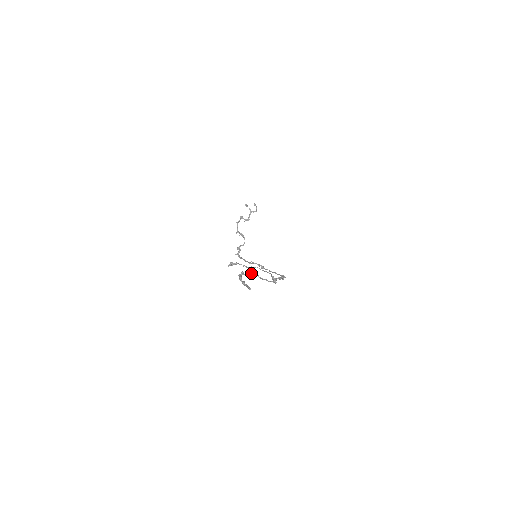
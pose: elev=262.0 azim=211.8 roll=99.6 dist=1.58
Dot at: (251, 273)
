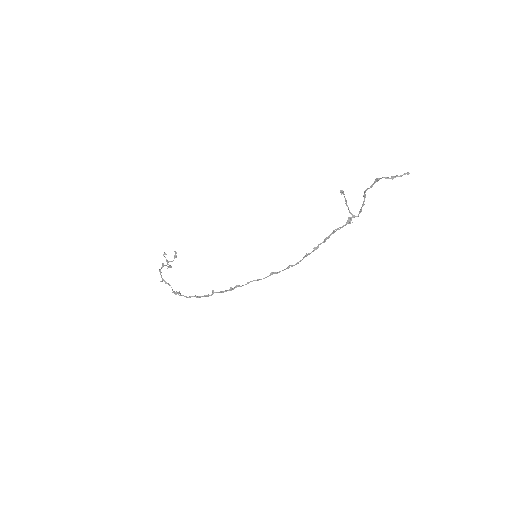
Dot at: (365, 192)
